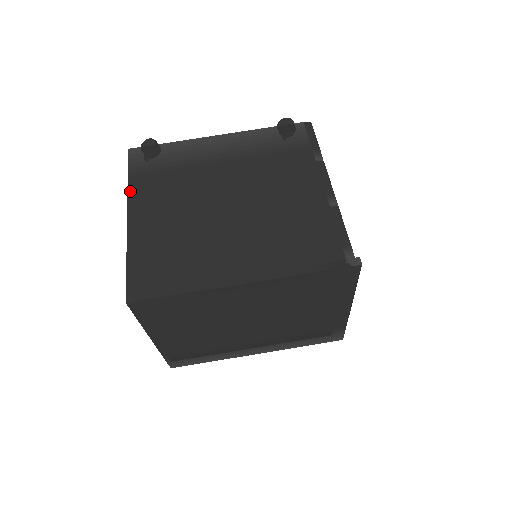
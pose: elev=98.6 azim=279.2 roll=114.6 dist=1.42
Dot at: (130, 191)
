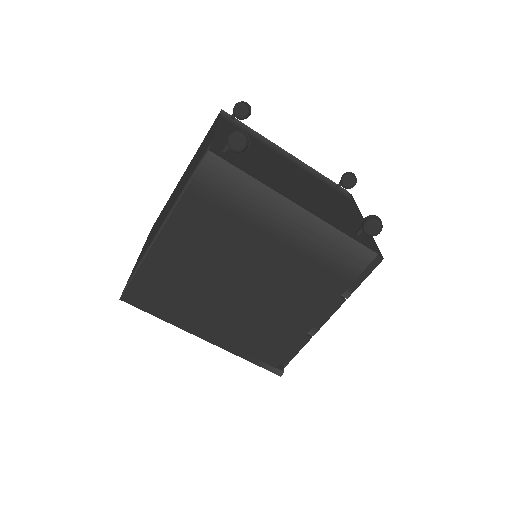
Dot at: (178, 207)
